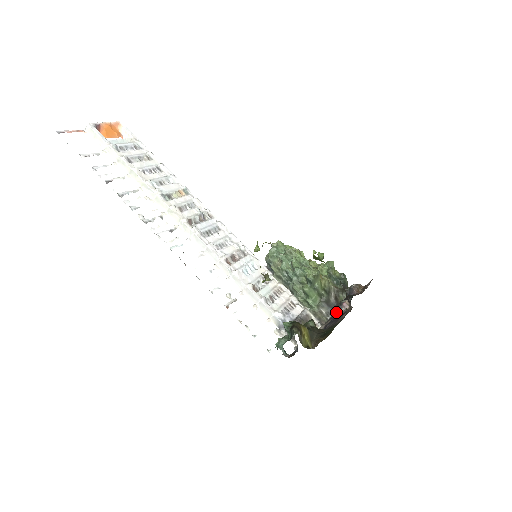
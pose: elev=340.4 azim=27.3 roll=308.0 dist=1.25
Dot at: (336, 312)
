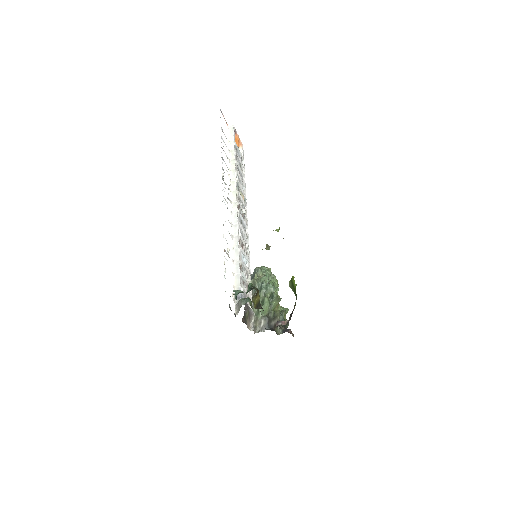
Dot at: occluded
